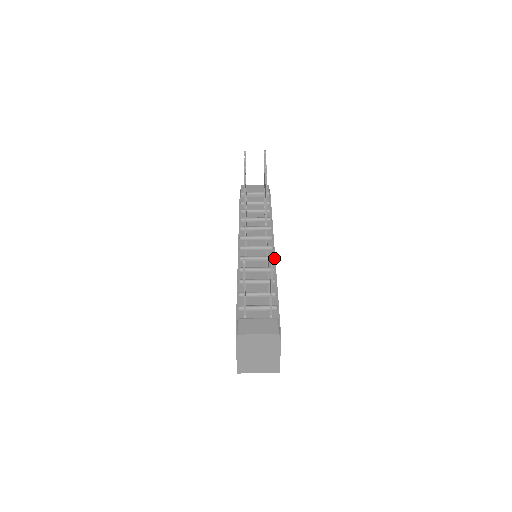
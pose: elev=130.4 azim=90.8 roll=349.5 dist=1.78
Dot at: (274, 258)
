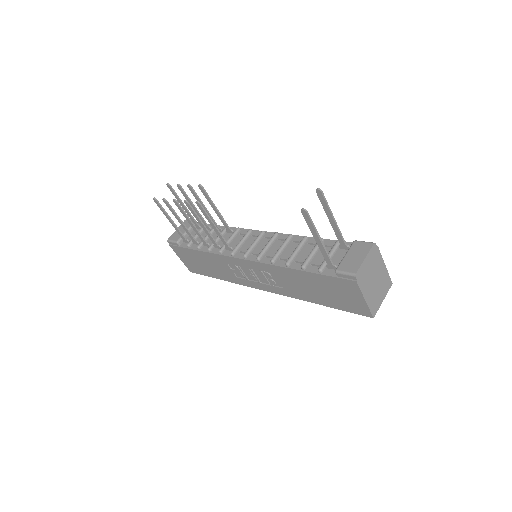
Dot at: (277, 234)
